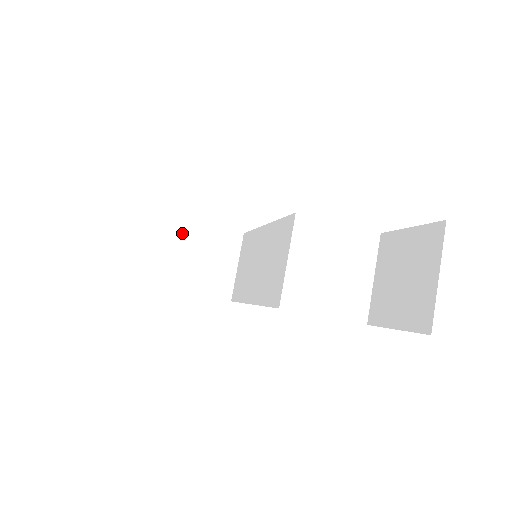
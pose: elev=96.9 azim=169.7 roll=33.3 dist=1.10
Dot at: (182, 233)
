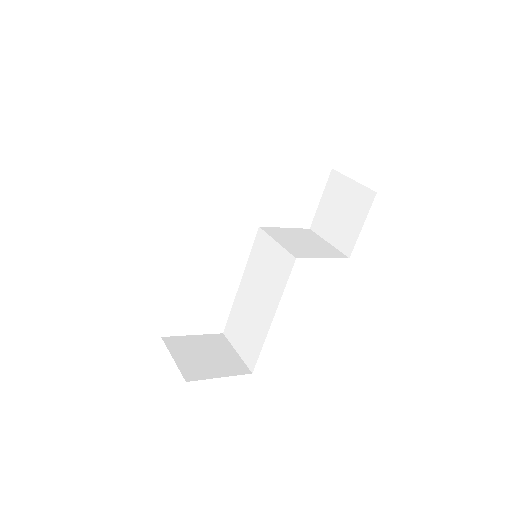
Dot at: (179, 344)
